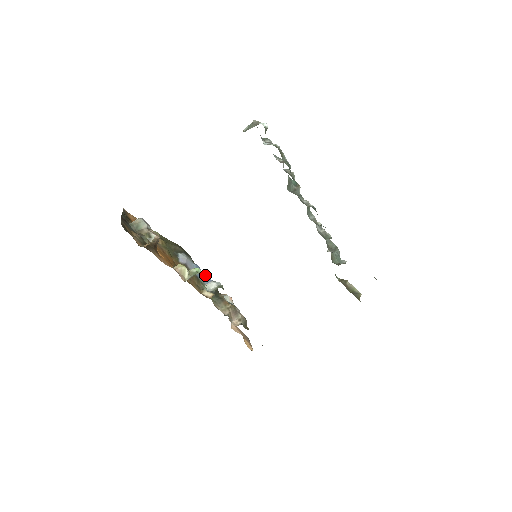
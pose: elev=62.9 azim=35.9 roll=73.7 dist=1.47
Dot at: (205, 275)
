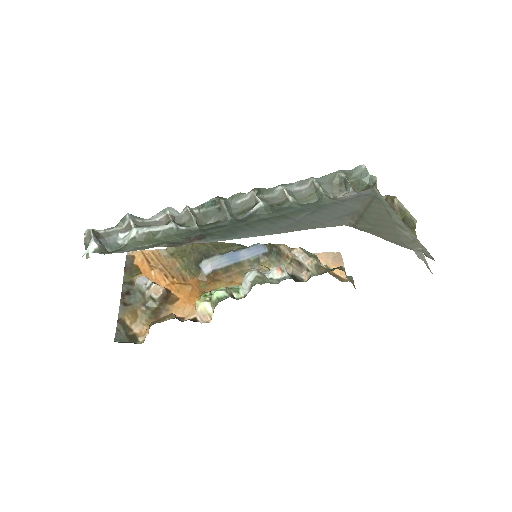
Dot at: (244, 250)
